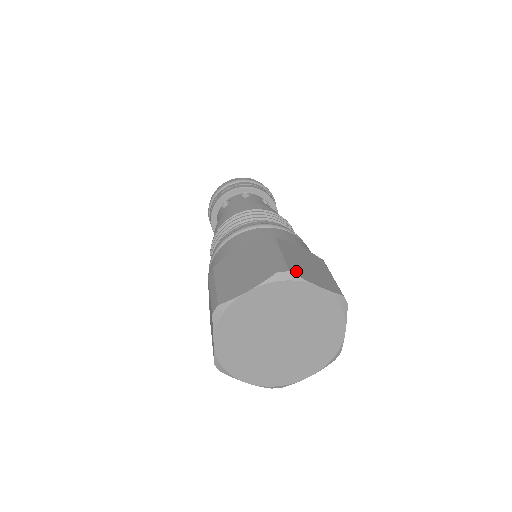
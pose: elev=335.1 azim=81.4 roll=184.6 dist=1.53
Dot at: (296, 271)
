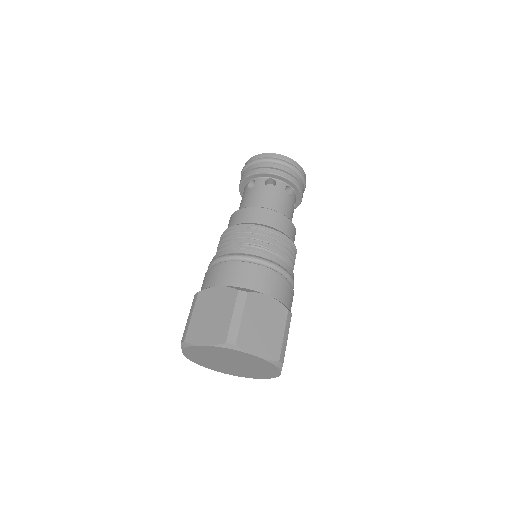
Dot at: (243, 342)
